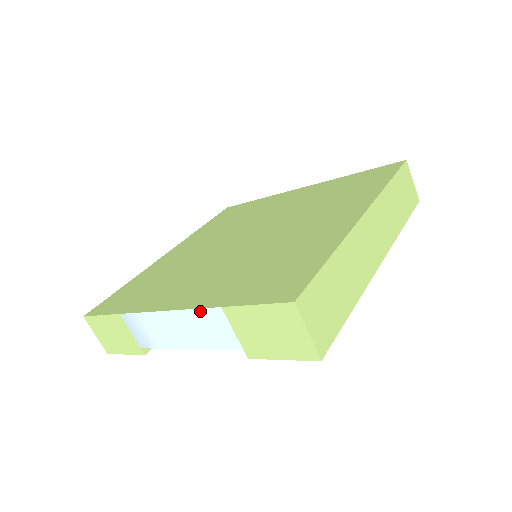
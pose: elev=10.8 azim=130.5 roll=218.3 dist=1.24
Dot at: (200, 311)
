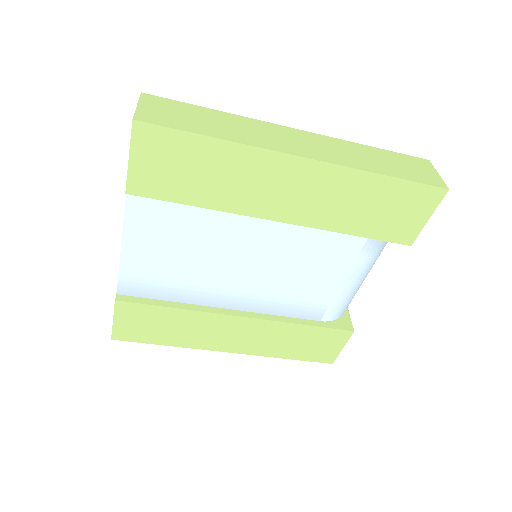
Dot at: occluded
